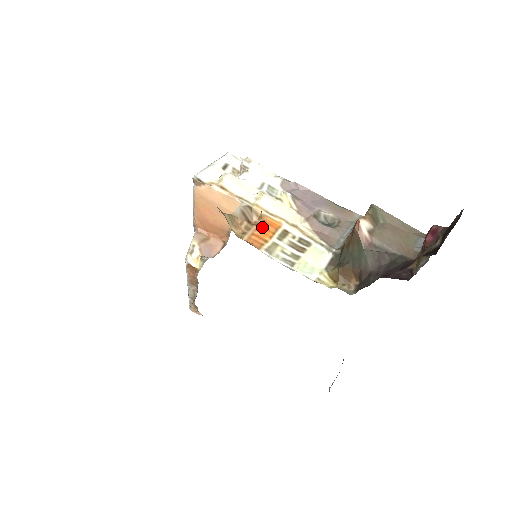
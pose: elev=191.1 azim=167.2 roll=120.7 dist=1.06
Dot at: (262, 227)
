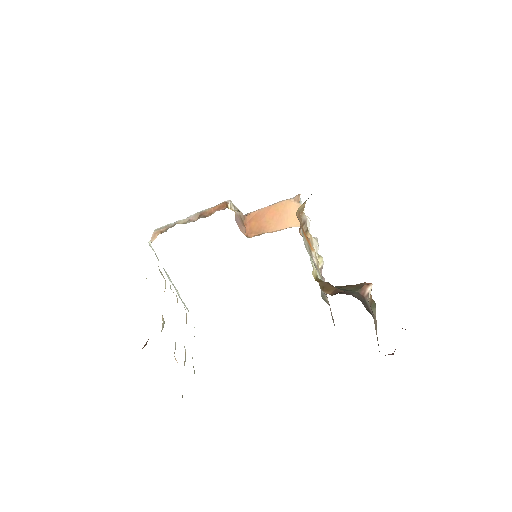
Dot at: occluded
